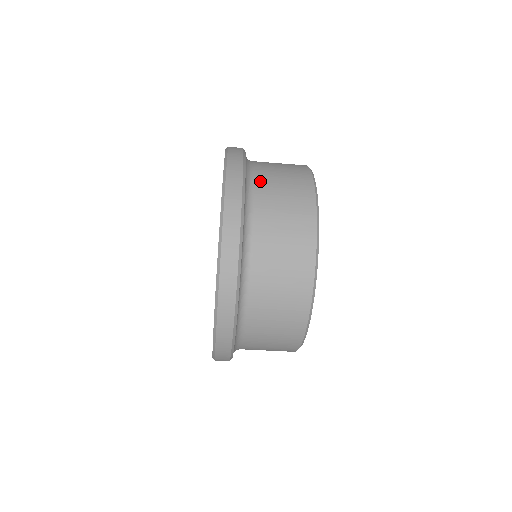
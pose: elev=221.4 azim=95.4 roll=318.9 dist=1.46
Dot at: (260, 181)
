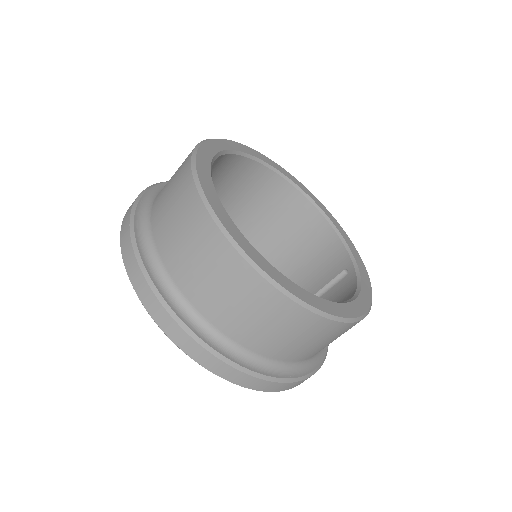
Dot at: (172, 268)
